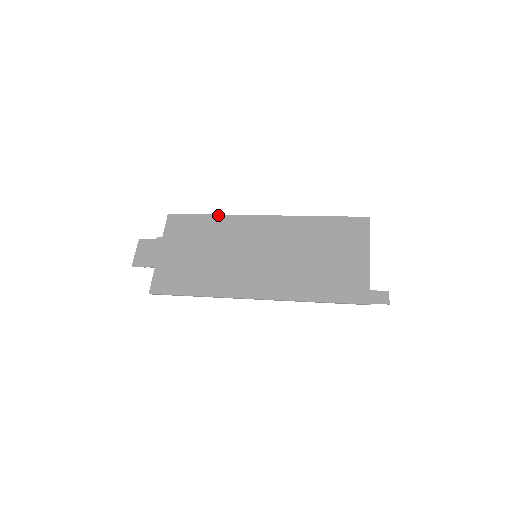
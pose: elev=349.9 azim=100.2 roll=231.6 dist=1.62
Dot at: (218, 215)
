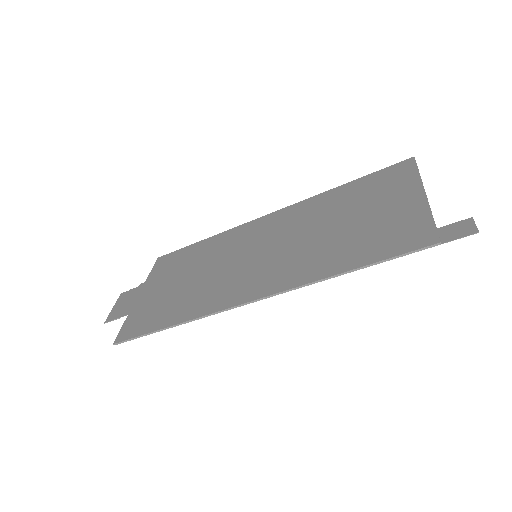
Dot at: (213, 236)
